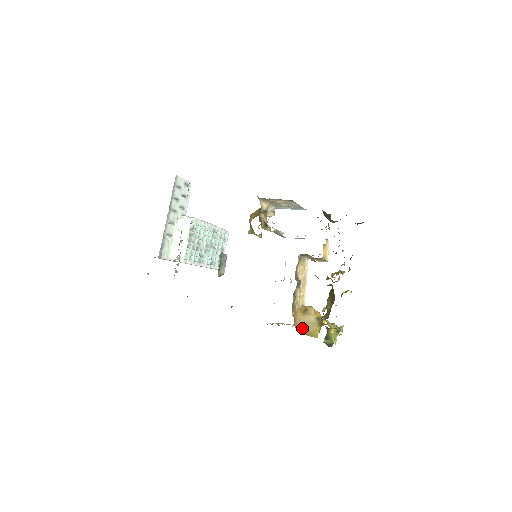
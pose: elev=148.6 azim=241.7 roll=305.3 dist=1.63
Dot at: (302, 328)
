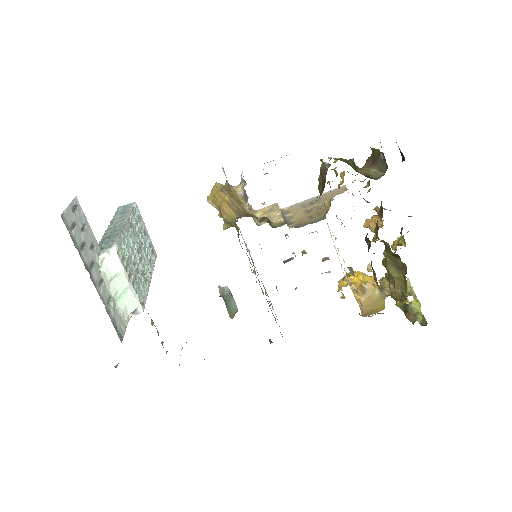
Dot at: (368, 312)
